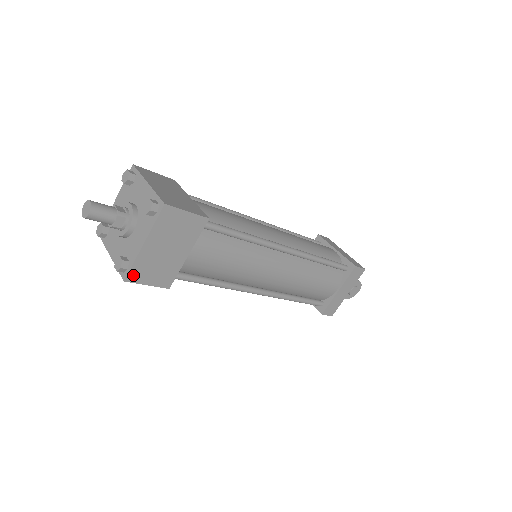
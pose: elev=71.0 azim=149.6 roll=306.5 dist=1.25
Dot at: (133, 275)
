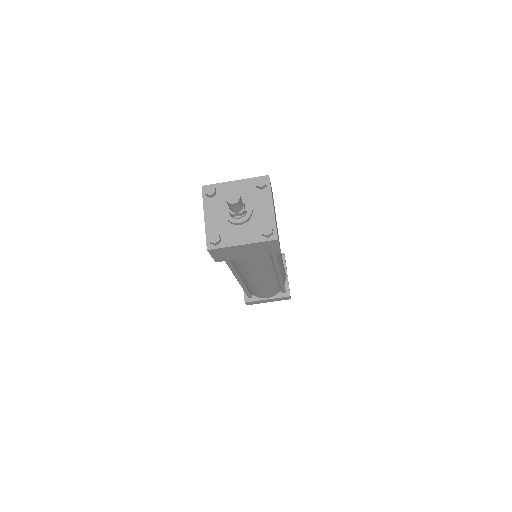
Dot at: (215, 250)
